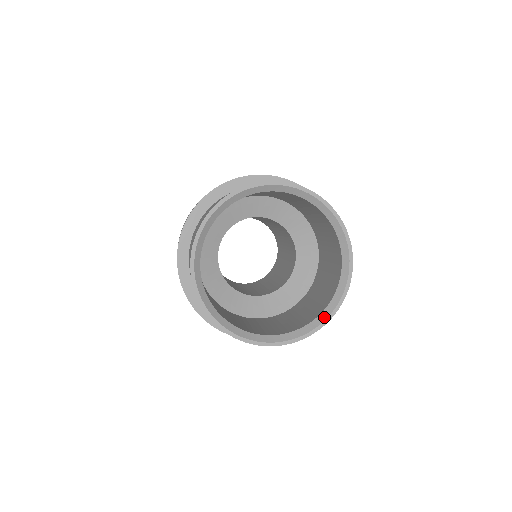
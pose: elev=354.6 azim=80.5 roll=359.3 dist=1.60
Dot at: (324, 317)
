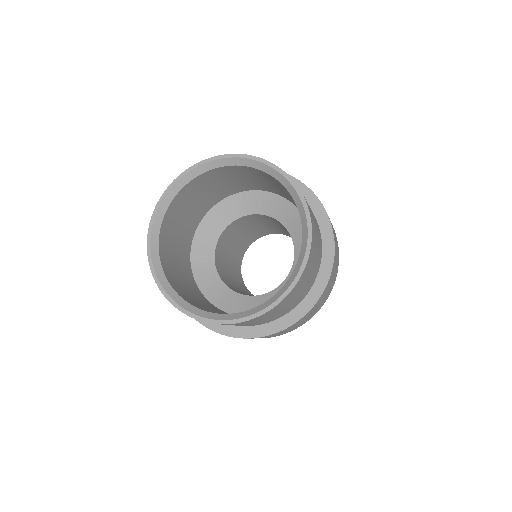
Dot at: (288, 284)
